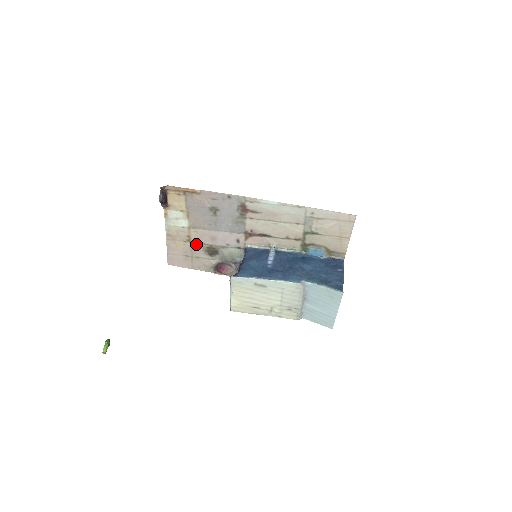
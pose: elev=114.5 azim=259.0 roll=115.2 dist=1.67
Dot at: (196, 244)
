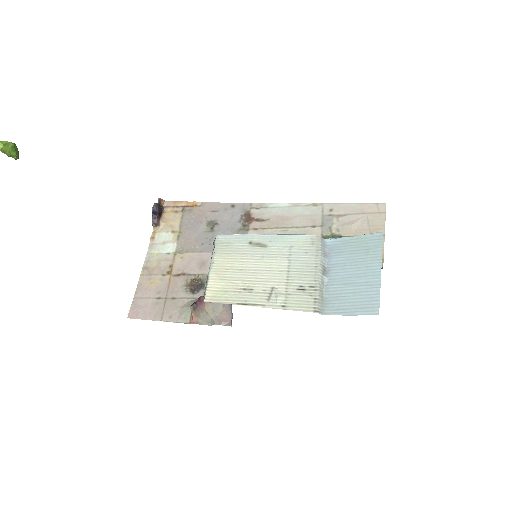
Dot at: (177, 277)
